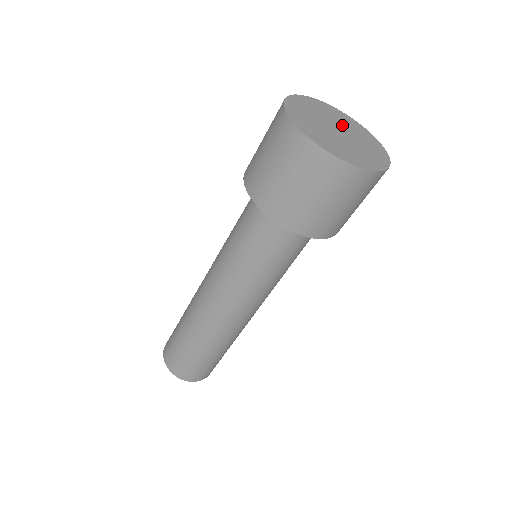
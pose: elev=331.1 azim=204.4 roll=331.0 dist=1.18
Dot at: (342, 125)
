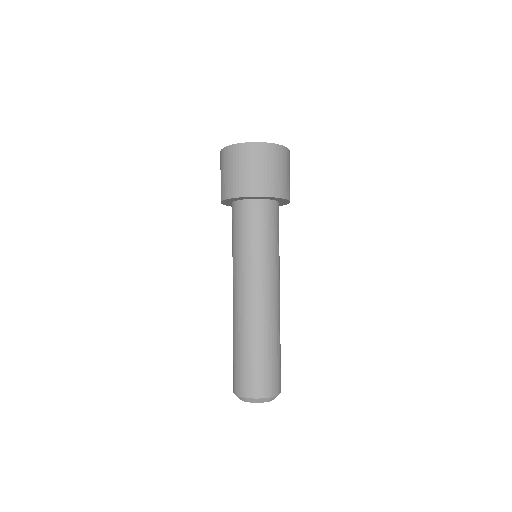
Dot at: occluded
